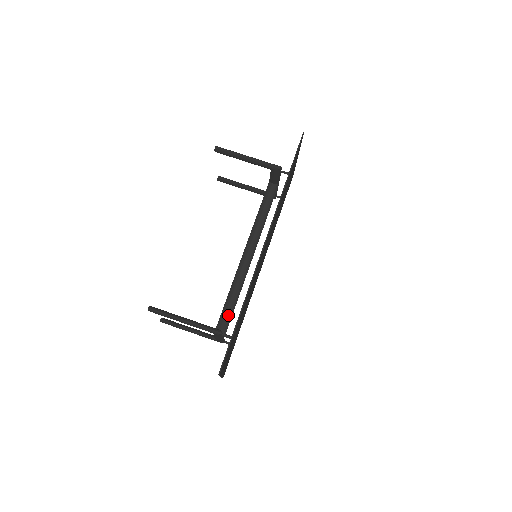
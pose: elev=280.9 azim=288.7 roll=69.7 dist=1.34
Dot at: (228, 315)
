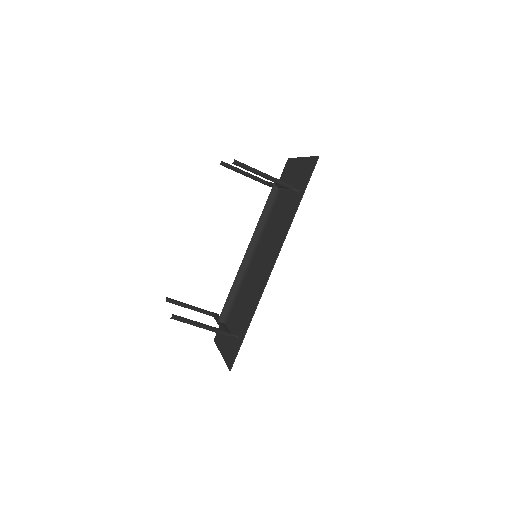
Dot at: (230, 308)
